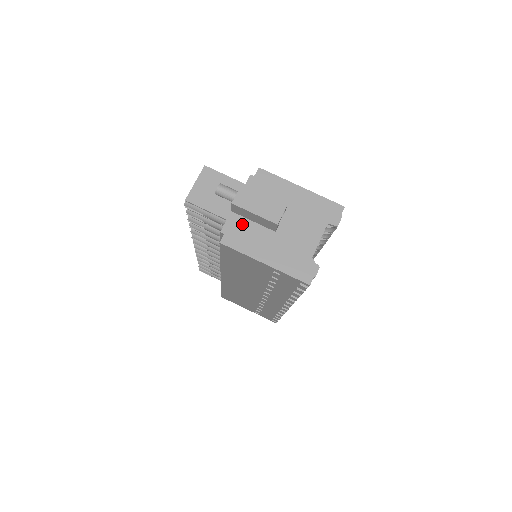
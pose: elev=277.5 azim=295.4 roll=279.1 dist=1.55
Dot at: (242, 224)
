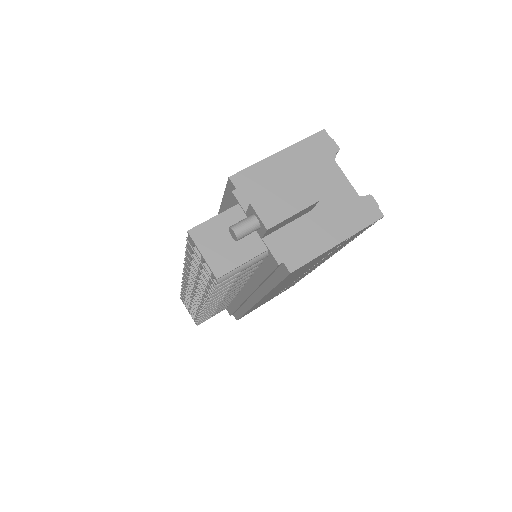
Dot at: (283, 237)
